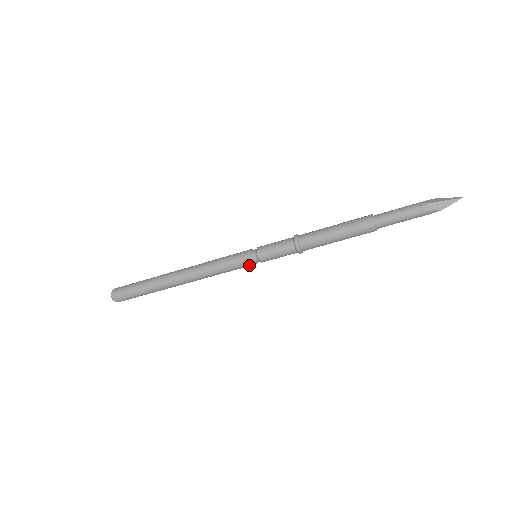
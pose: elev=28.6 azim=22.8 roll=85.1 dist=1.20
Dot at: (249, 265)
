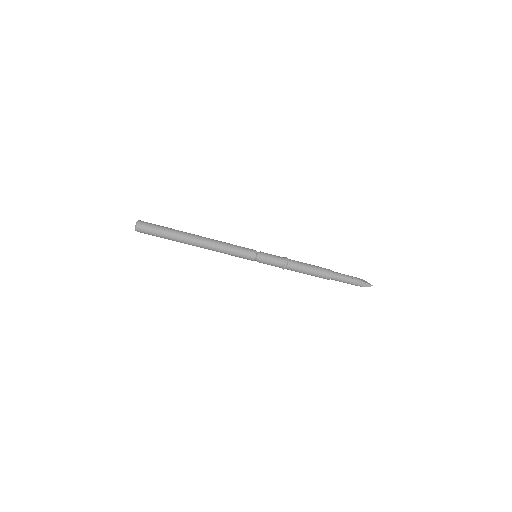
Dot at: (250, 259)
